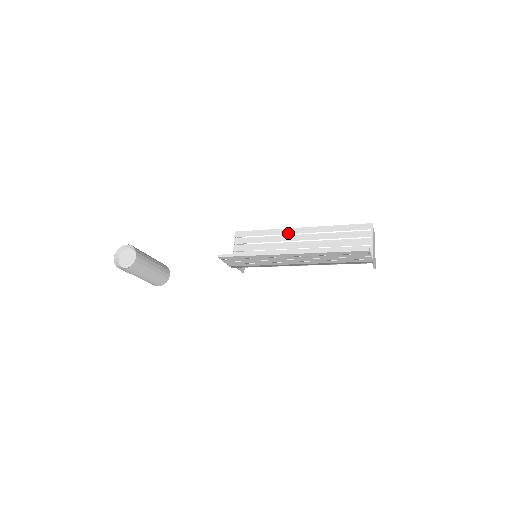
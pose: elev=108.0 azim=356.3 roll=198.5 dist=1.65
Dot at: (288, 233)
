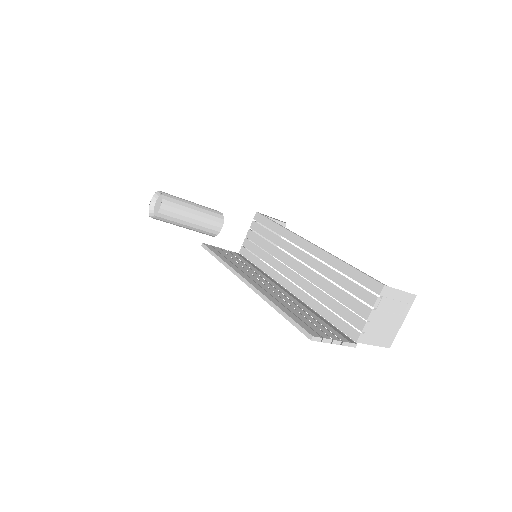
Dot at: (295, 242)
